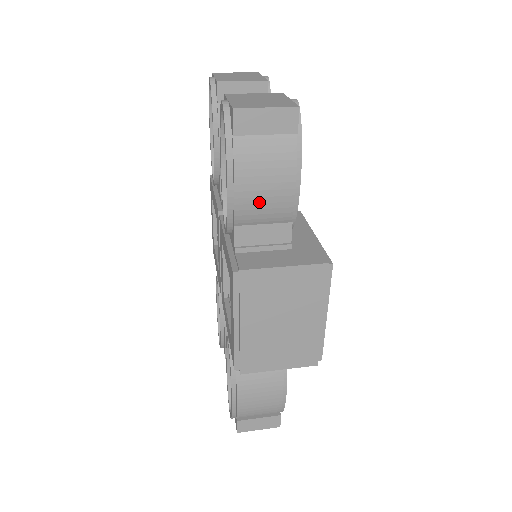
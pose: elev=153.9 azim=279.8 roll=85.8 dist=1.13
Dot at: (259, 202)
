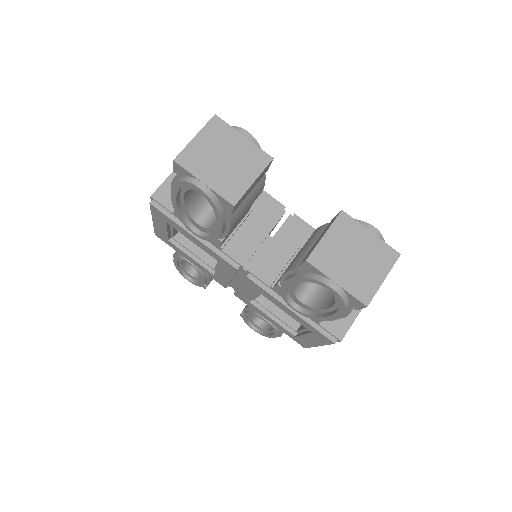
Dot at: occluded
